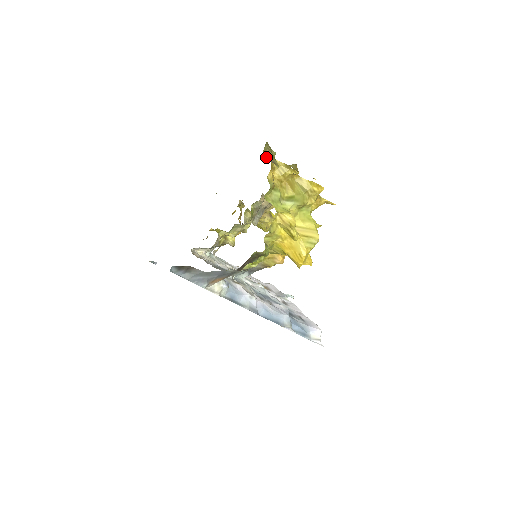
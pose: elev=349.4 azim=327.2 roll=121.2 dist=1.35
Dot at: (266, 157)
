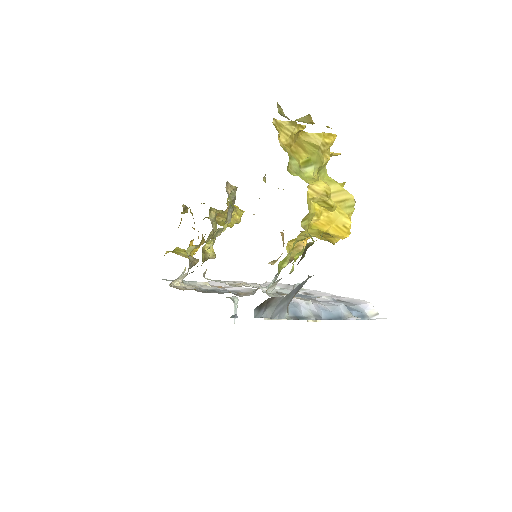
Dot at: (282, 115)
